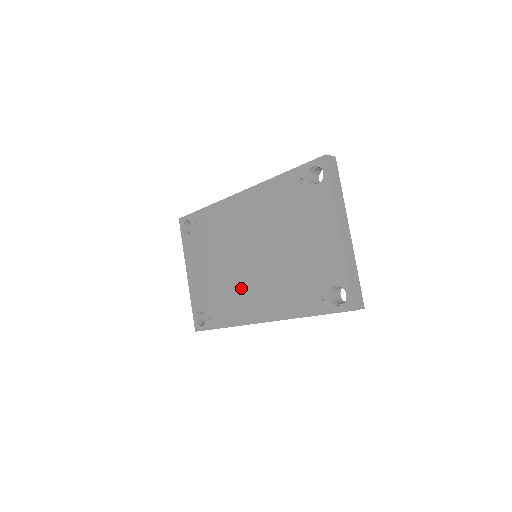
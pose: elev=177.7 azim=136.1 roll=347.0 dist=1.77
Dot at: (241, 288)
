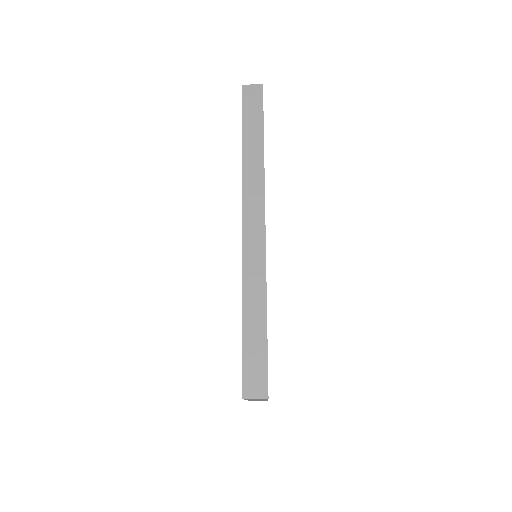
Dot at: occluded
